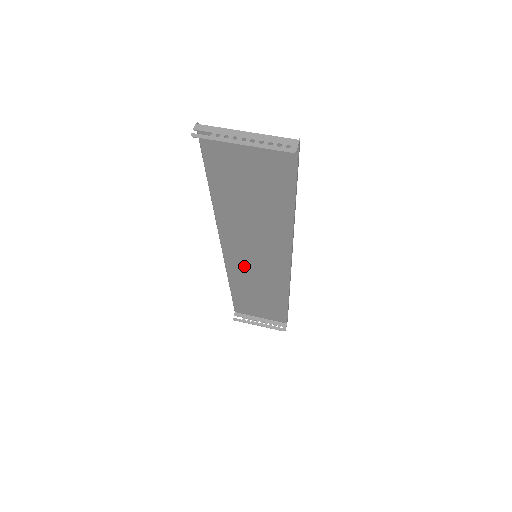
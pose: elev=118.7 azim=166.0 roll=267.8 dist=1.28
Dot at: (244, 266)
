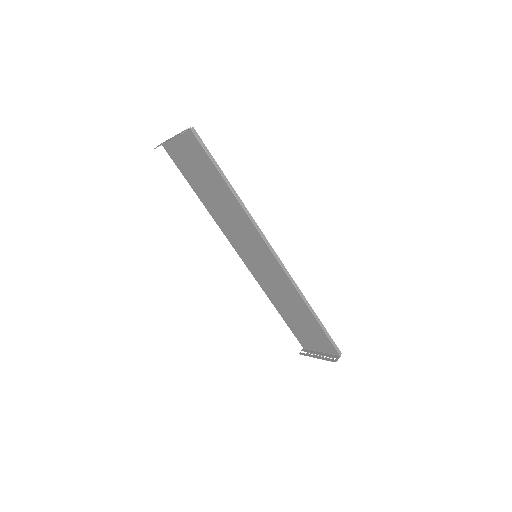
Dot at: (261, 273)
